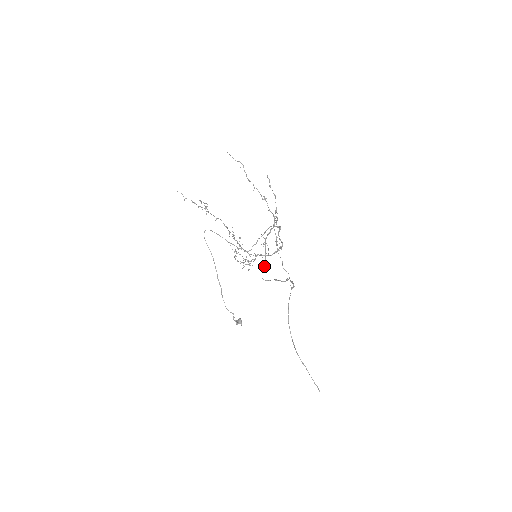
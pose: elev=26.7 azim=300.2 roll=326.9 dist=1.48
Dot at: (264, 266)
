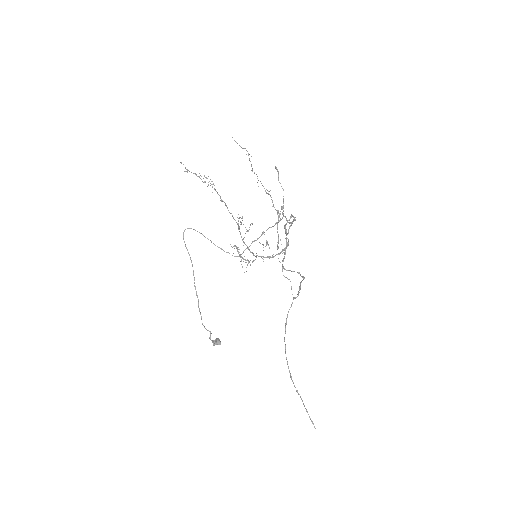
Dot at: occluded
